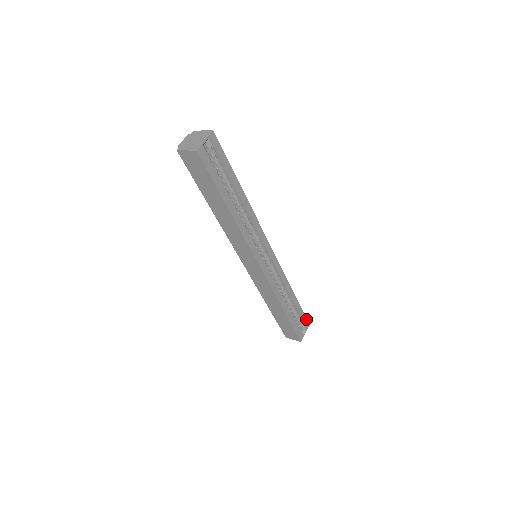
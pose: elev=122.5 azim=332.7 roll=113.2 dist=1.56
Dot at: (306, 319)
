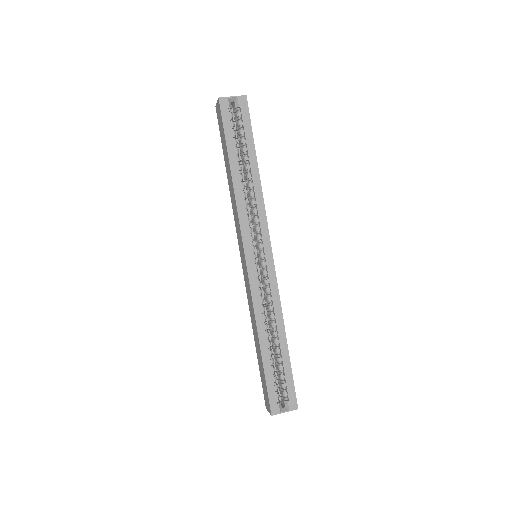
Dot at: (295, 395)
